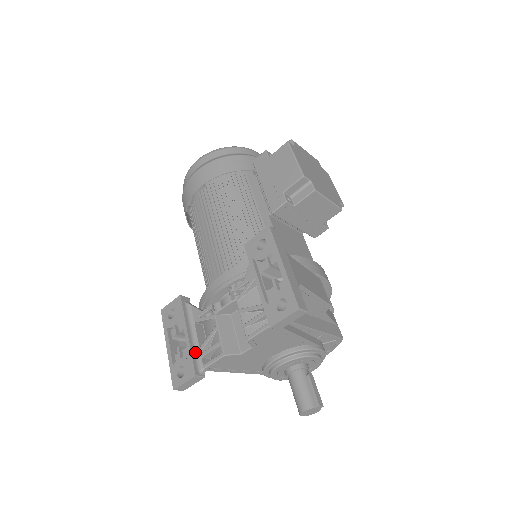
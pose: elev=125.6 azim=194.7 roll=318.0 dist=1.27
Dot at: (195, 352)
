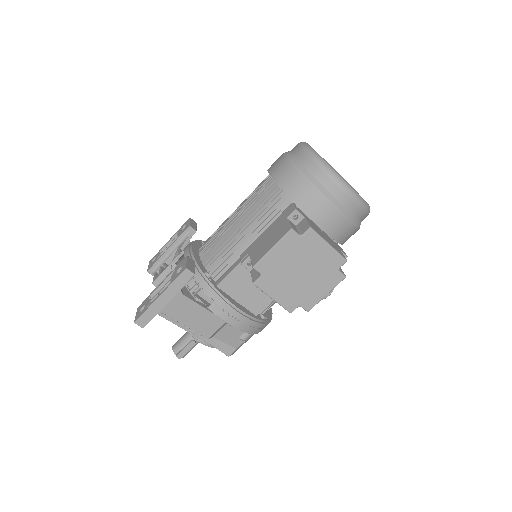
Dot at: (161, 262)
